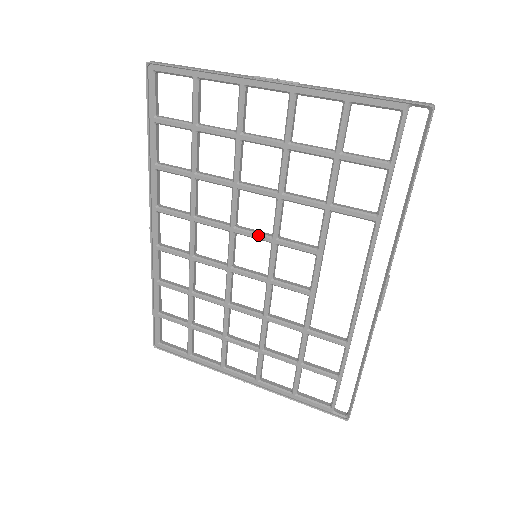
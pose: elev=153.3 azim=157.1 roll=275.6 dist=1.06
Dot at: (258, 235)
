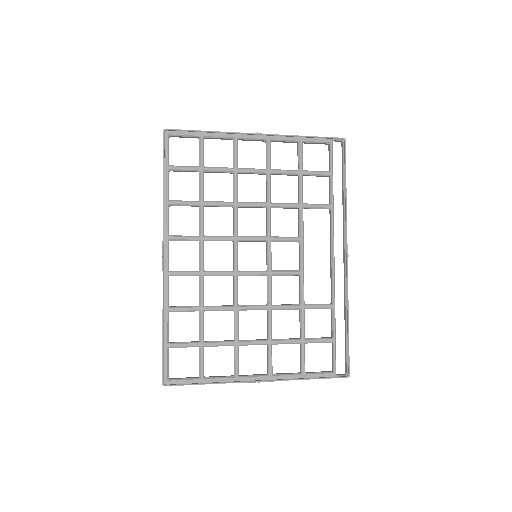
Dot at: (257, 237)
